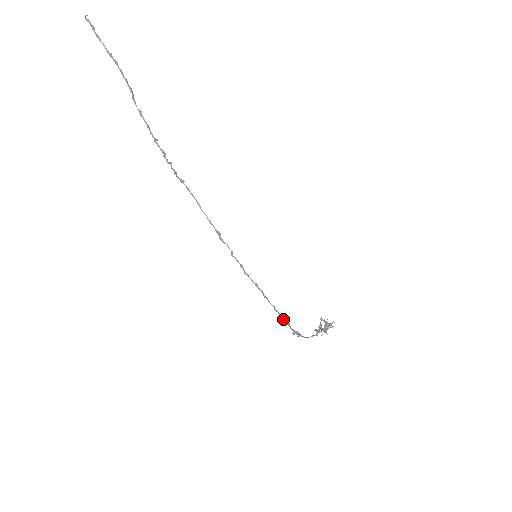
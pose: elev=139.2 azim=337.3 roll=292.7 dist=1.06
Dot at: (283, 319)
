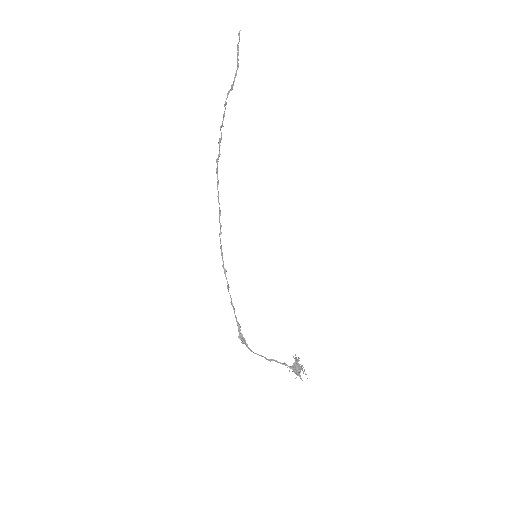
Dot at: (236, 317)
